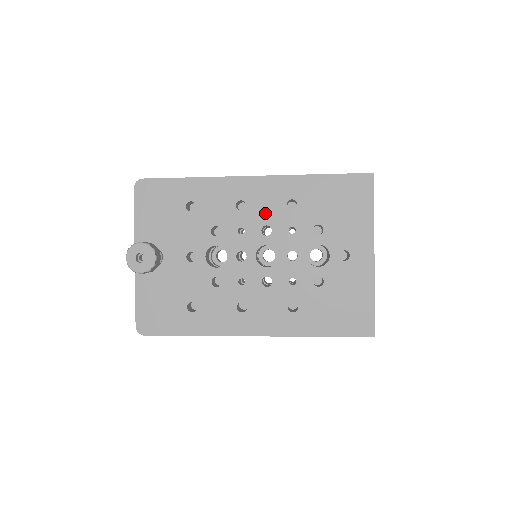
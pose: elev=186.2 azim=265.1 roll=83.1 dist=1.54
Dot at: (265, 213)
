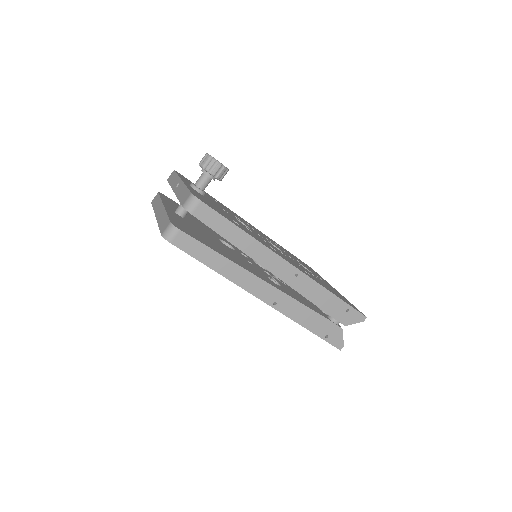
Dot at: (264, 236)
